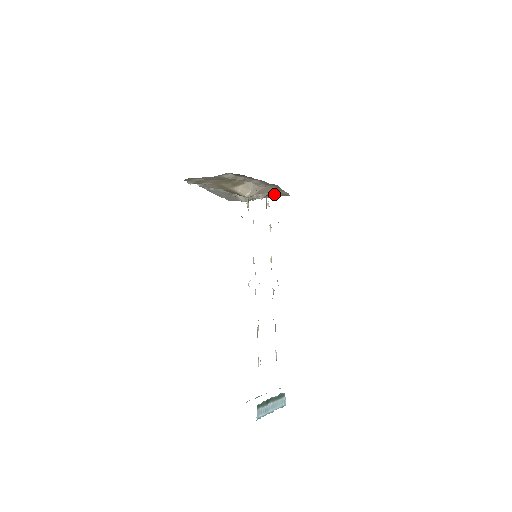
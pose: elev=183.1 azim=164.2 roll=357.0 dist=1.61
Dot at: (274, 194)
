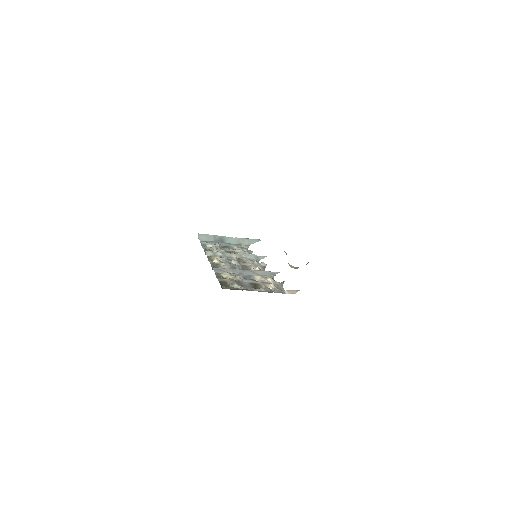
Dot at: occluded
